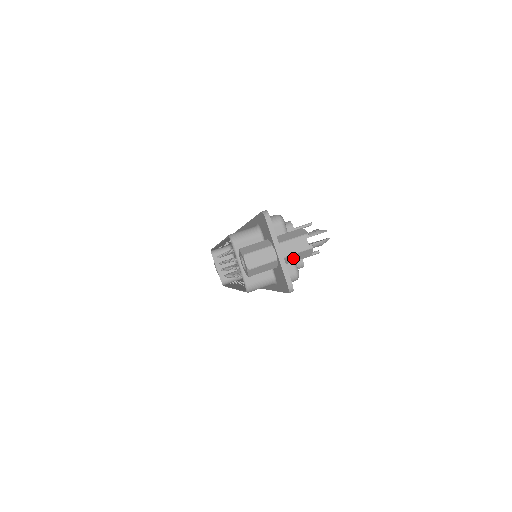
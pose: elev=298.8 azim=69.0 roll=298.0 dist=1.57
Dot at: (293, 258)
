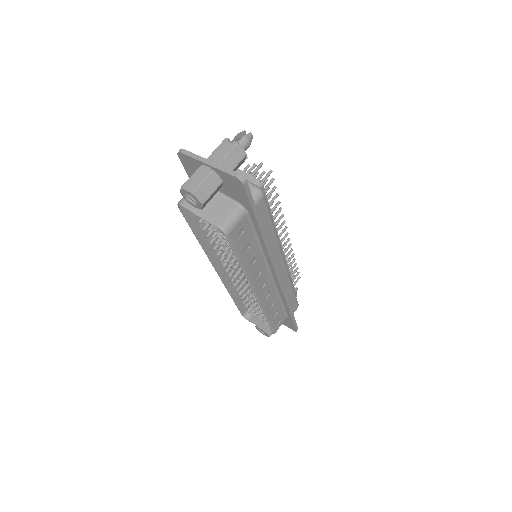
Dot at: (229, 163)
